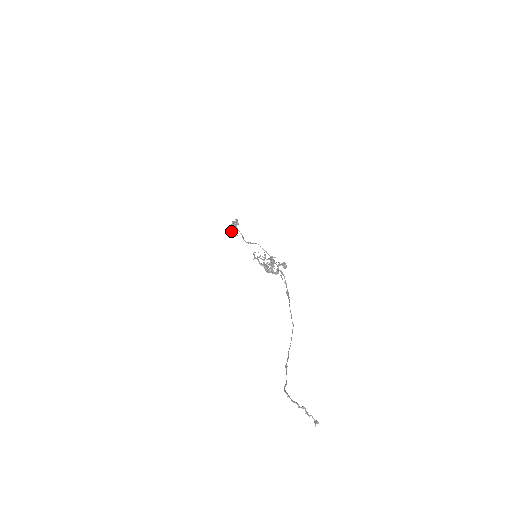
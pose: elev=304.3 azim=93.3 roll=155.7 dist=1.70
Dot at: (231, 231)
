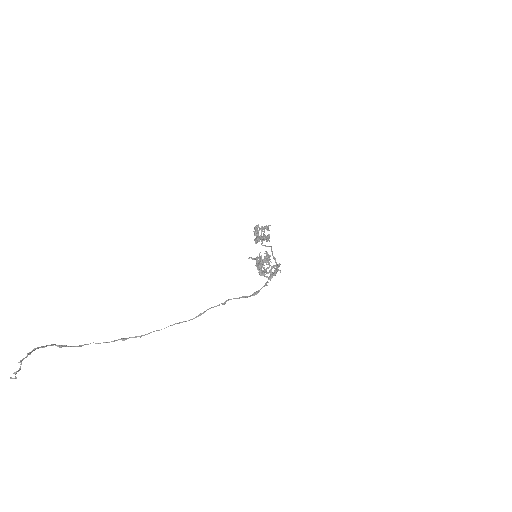
Dot at: occluded
